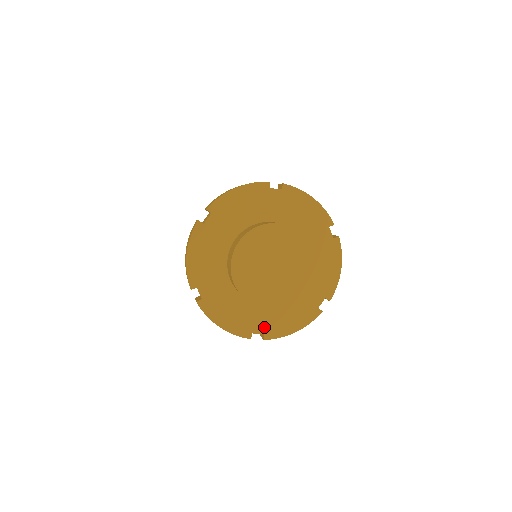
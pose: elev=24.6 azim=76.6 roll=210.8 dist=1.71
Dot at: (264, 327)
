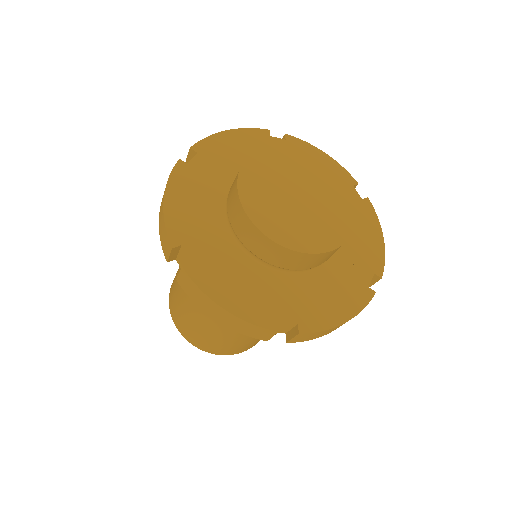
Dot at: (296, 312)
